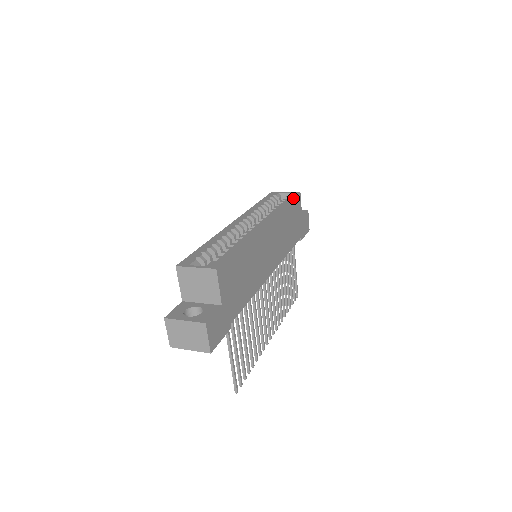
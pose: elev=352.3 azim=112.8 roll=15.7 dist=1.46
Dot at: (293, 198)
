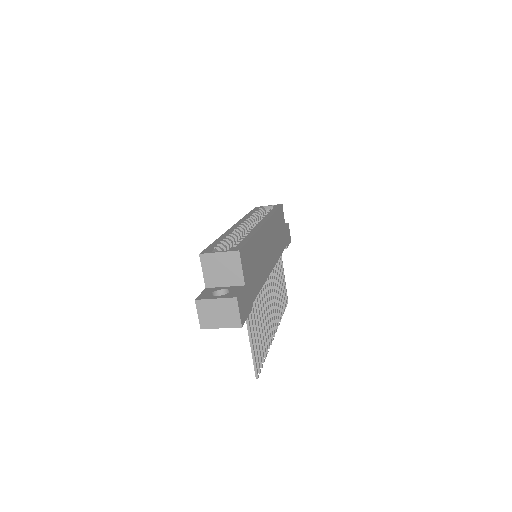
Dot at: (278, 208)
